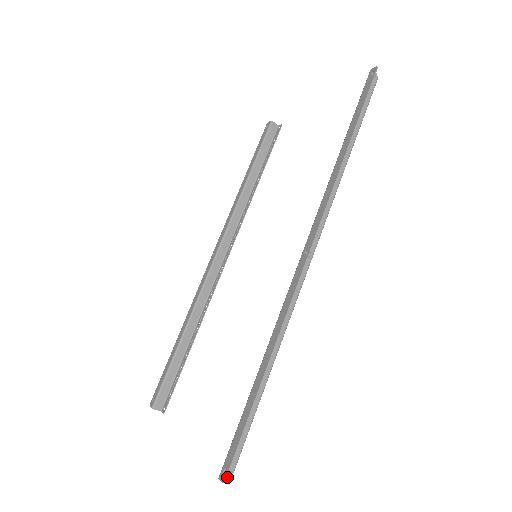
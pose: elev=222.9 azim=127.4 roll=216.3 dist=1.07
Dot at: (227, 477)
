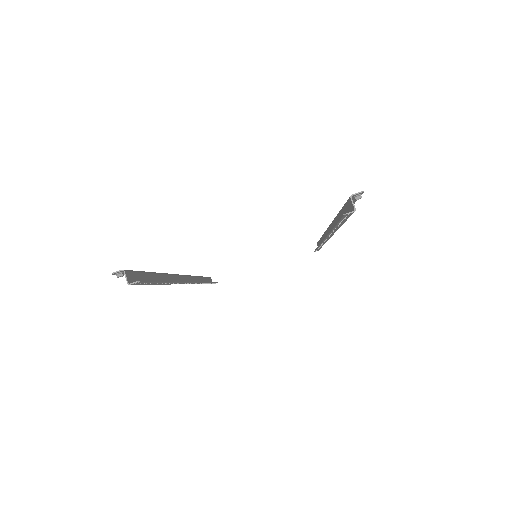
Dot at: (353, 205)
